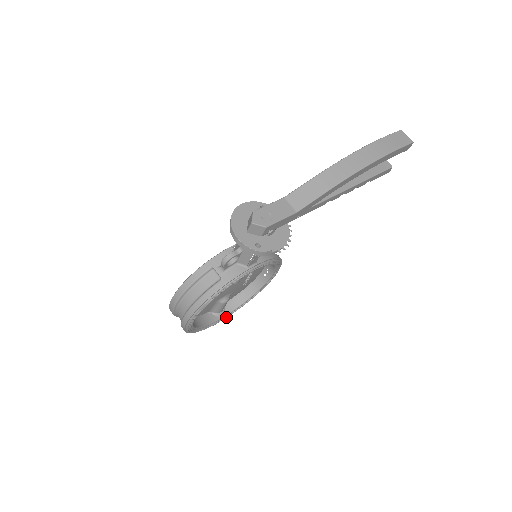
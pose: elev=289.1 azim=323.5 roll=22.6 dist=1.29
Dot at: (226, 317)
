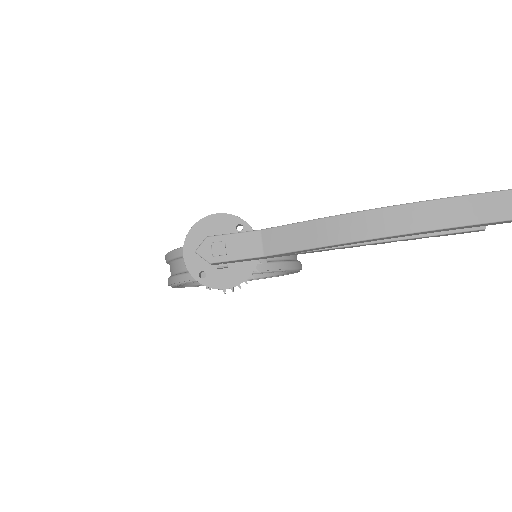
Dot at: occluded
